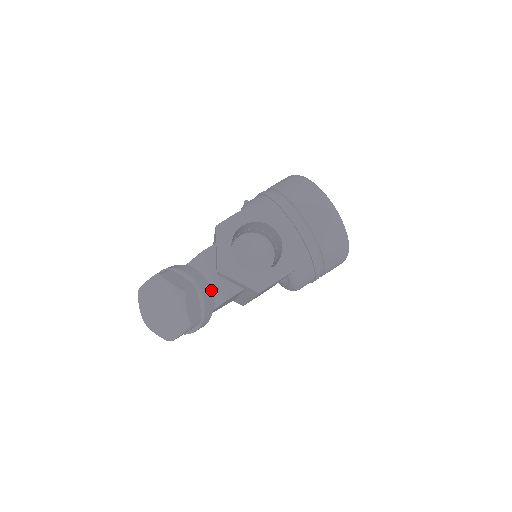
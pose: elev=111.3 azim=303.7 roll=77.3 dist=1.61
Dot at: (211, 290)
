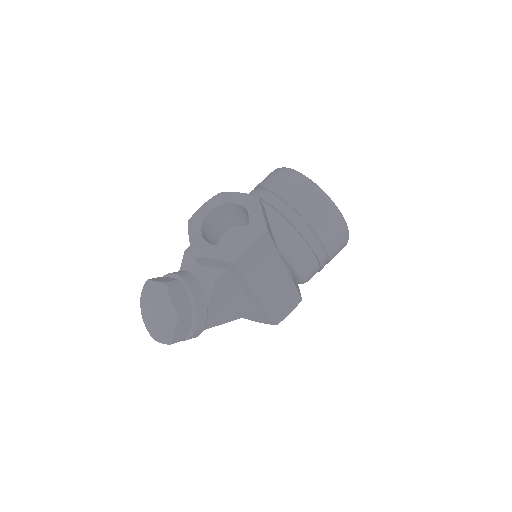
Dot at: (200, 284)
